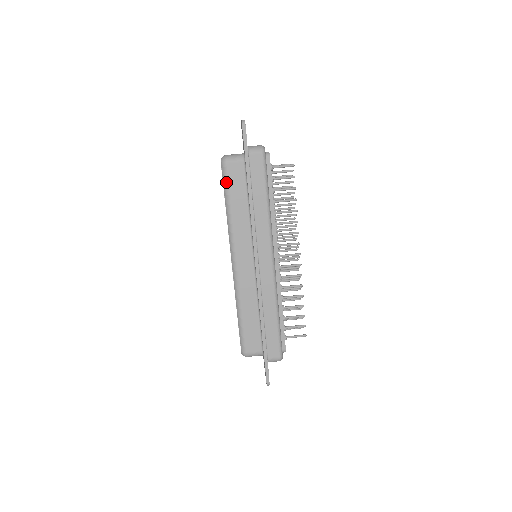
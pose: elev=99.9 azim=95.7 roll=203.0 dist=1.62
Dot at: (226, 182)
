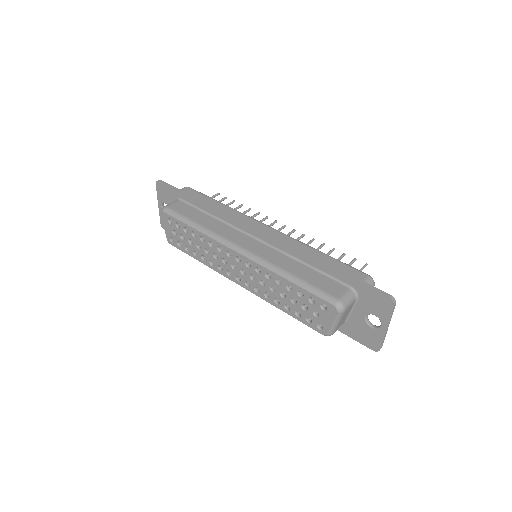
Dot at: (178, 215)
